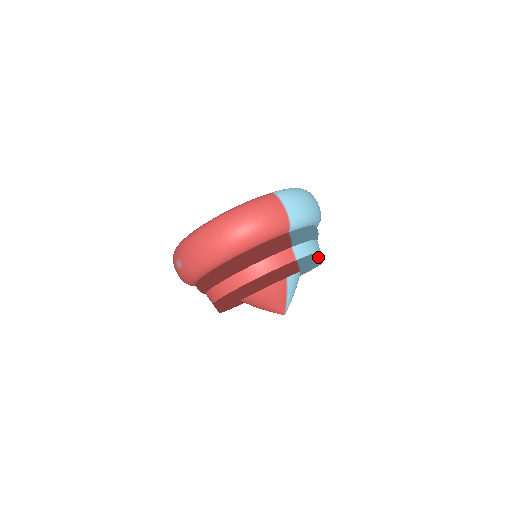
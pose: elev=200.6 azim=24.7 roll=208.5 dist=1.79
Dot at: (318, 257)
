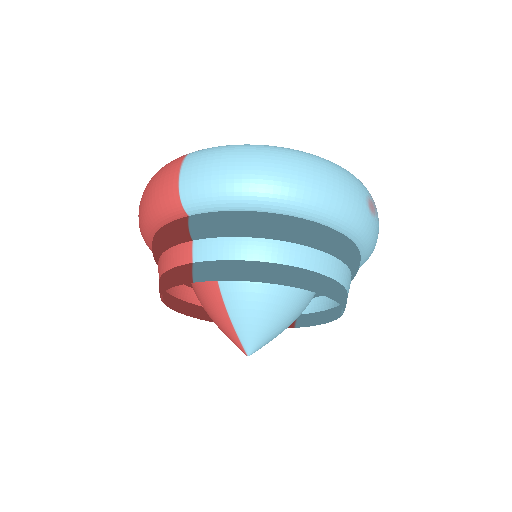
Dot at: (250, 269)
